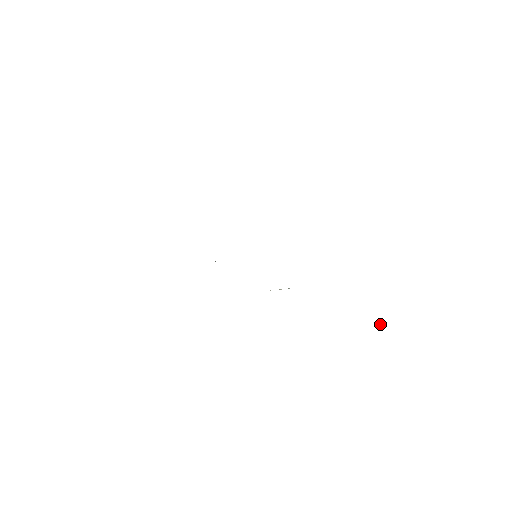
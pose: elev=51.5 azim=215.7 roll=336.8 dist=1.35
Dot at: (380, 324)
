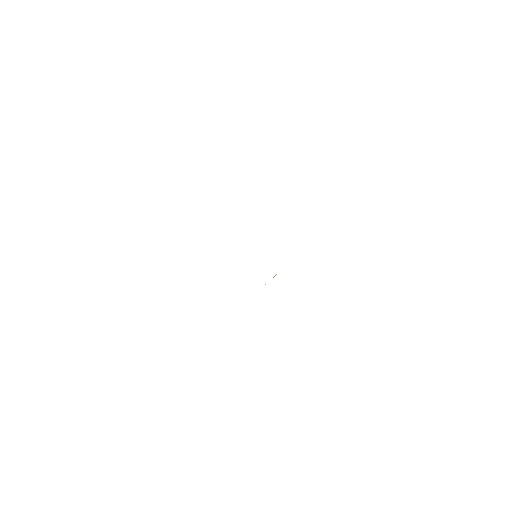
Dot at: occluded
